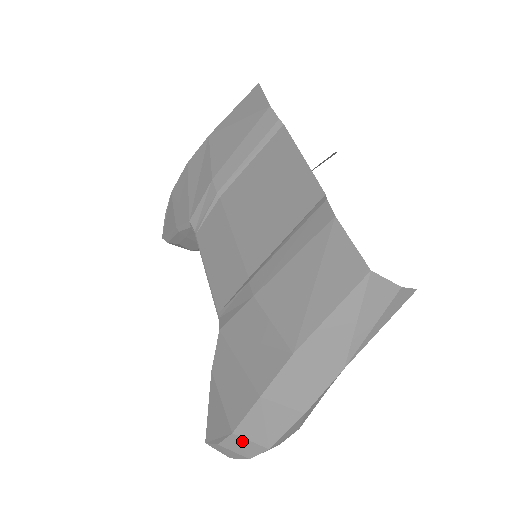
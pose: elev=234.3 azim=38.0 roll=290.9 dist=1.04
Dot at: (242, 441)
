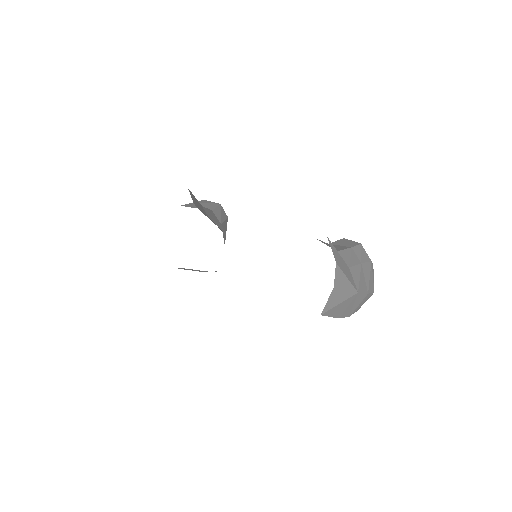
Dot at: occluded
